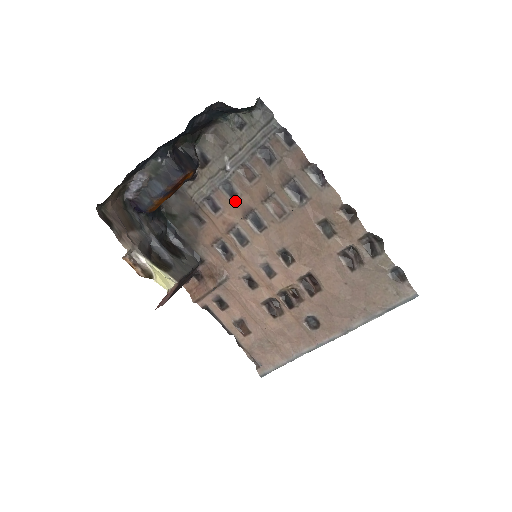
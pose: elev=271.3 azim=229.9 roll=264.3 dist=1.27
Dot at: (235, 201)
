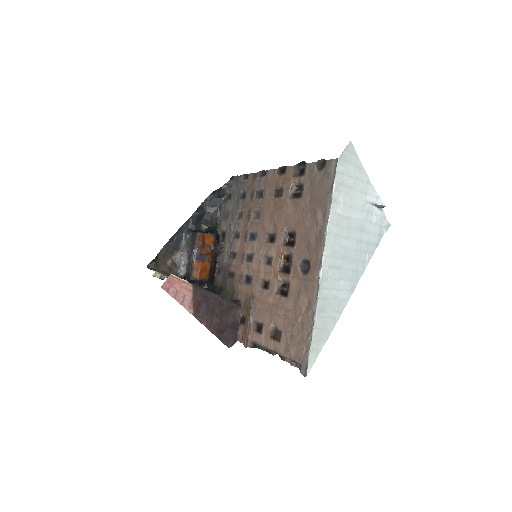
Dot at: (241, 239)
